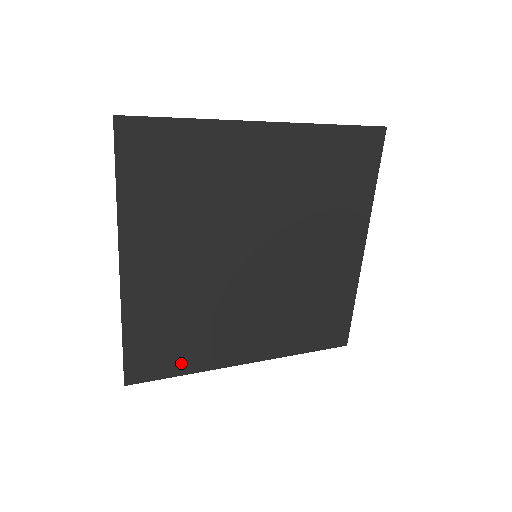
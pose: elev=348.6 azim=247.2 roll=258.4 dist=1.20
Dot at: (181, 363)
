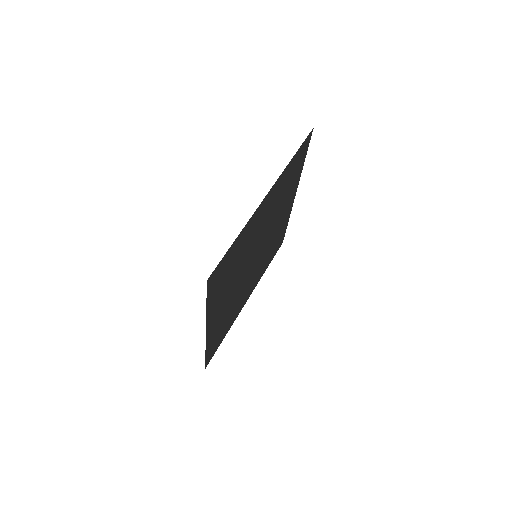
Dot at: (225, 333)
